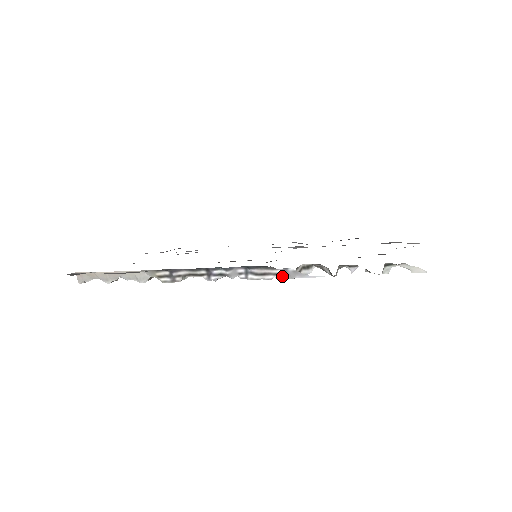
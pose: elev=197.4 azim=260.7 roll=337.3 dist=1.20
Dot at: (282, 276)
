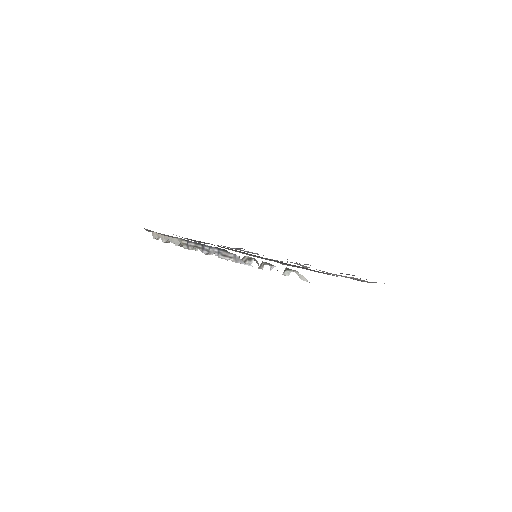
Dot at: (233, 259)
